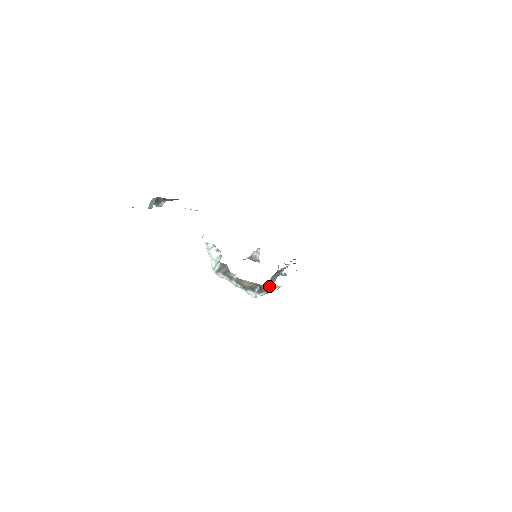
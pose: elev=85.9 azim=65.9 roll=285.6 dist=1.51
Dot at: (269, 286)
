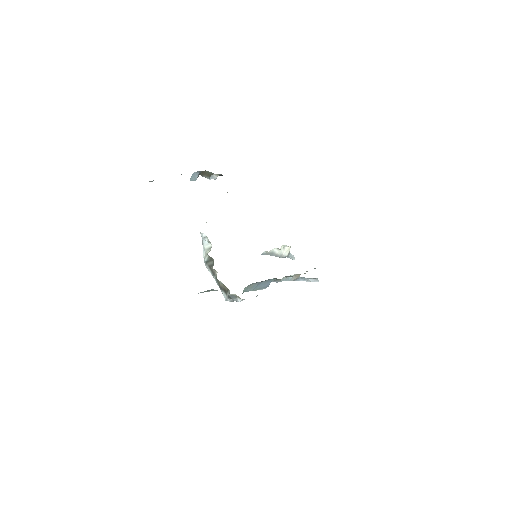
Dot at: (233, 295)
